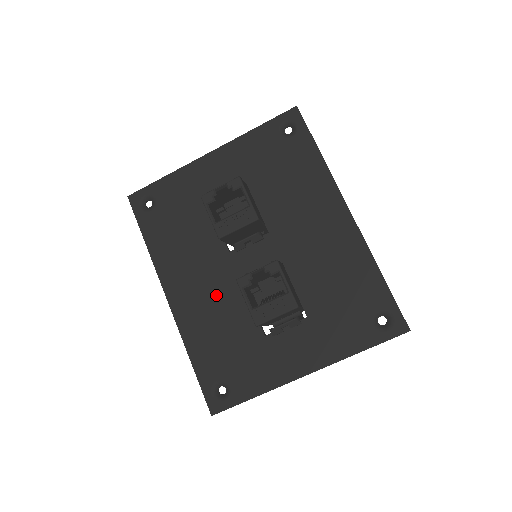
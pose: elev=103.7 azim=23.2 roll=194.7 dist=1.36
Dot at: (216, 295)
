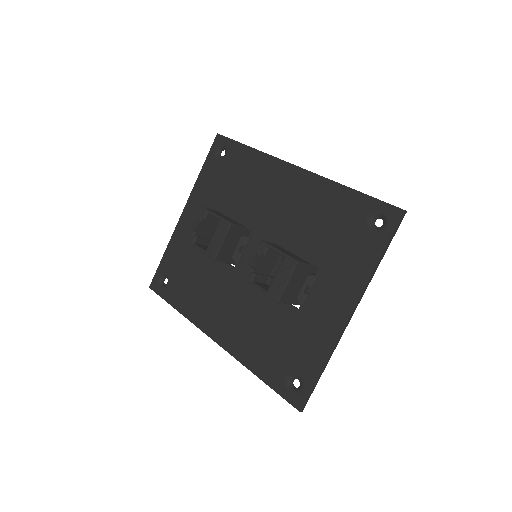
Dot at: (244, 308)
